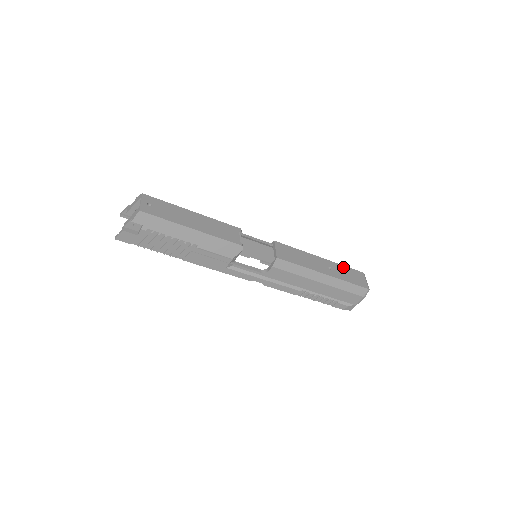
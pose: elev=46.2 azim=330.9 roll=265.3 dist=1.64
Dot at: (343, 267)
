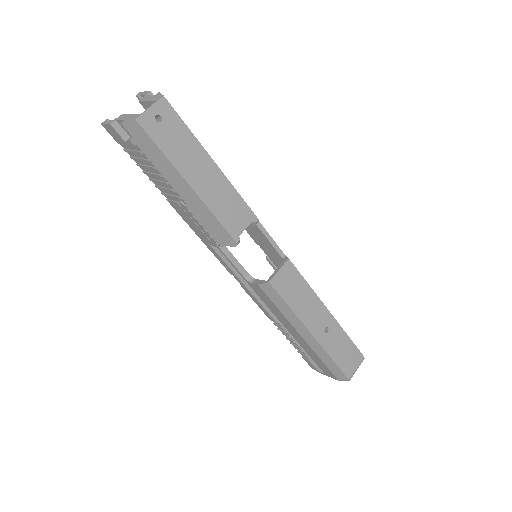
Dot at: (345, 337)
